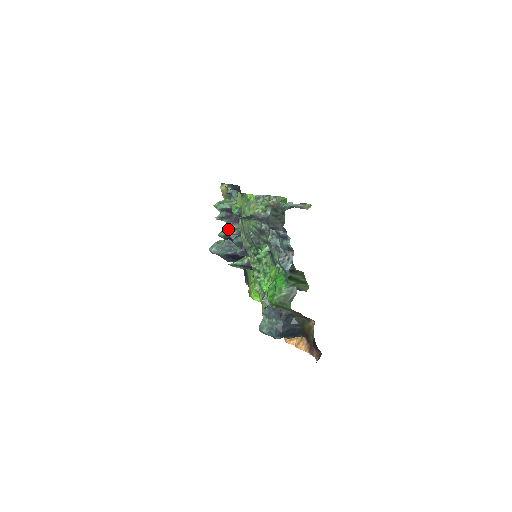
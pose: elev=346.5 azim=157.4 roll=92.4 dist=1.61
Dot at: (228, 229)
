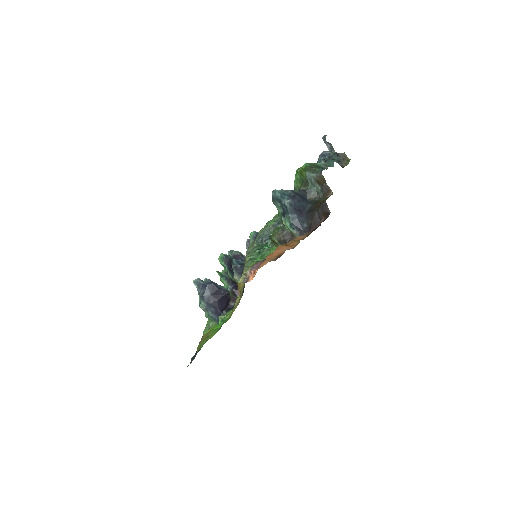
Dot at: occluded
